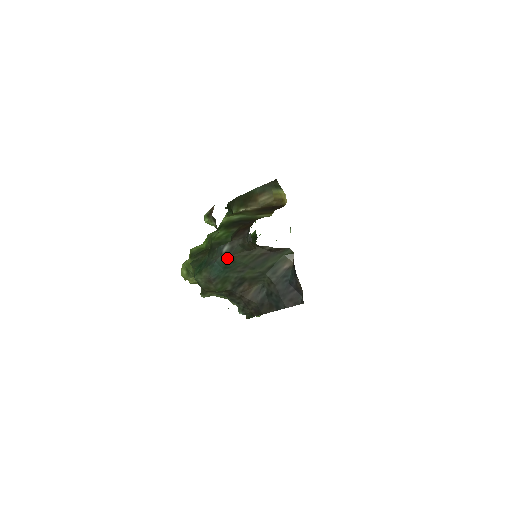
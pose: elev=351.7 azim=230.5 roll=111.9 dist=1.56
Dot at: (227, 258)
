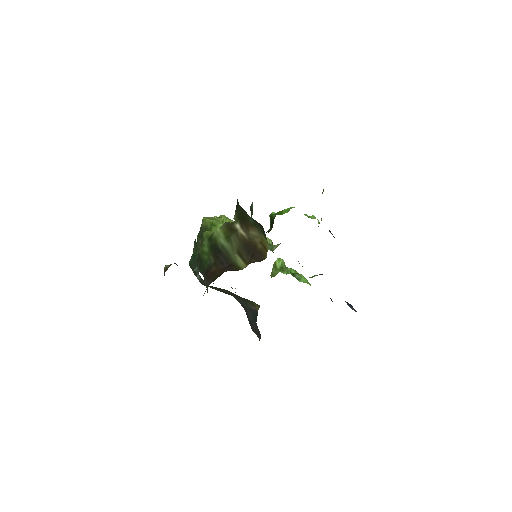
Dot at: occluded
